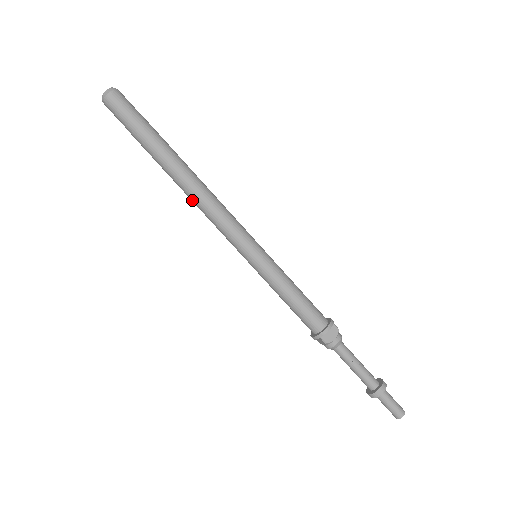
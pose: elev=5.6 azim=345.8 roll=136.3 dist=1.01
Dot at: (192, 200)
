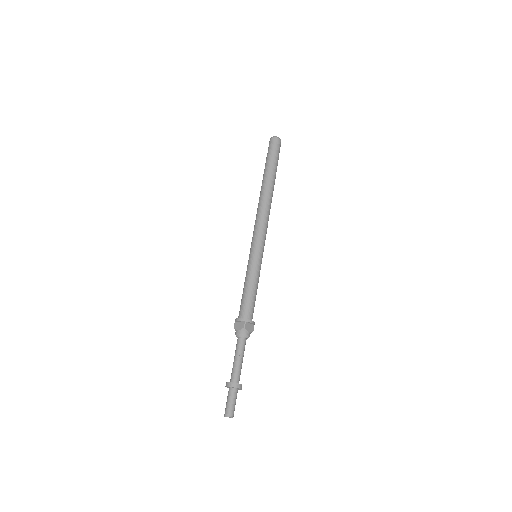
Dot at: (261, 204)
